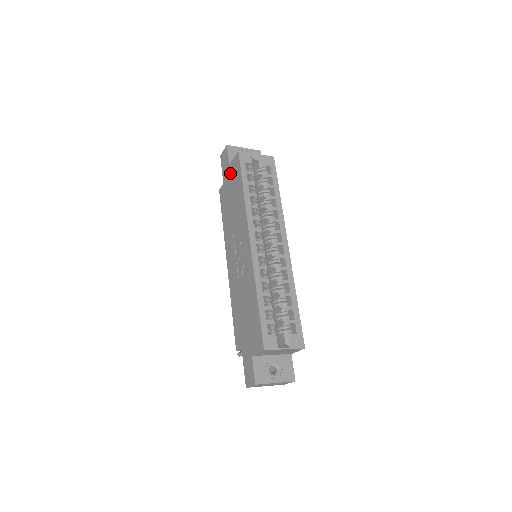
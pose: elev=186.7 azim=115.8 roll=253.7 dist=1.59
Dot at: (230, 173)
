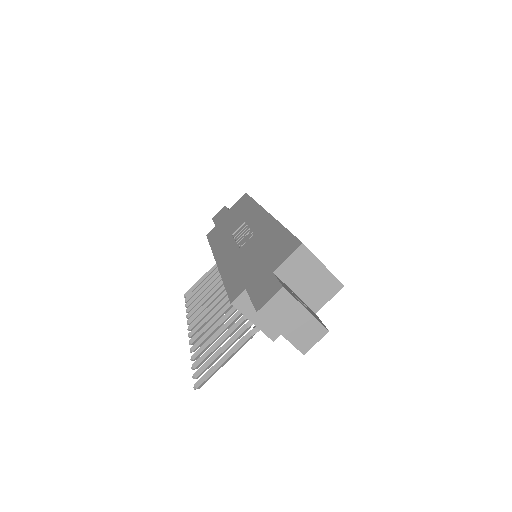
Dot at: (230, 211)
